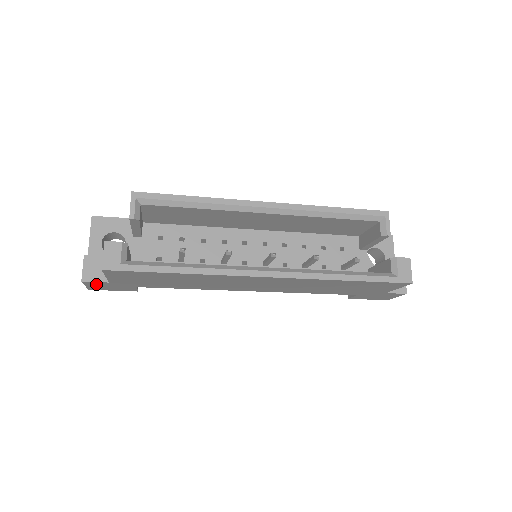
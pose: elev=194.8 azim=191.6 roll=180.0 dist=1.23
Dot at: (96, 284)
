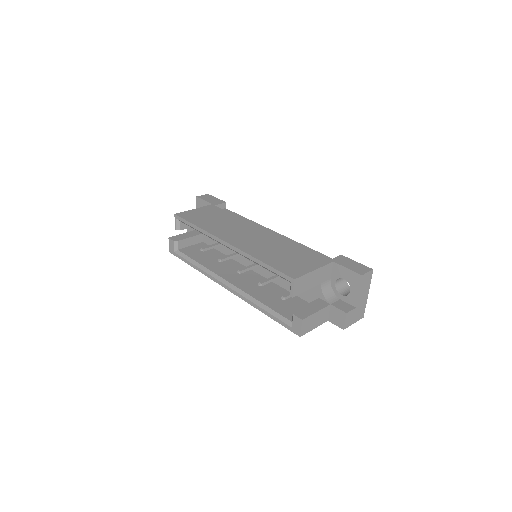
Dot at: occluded
